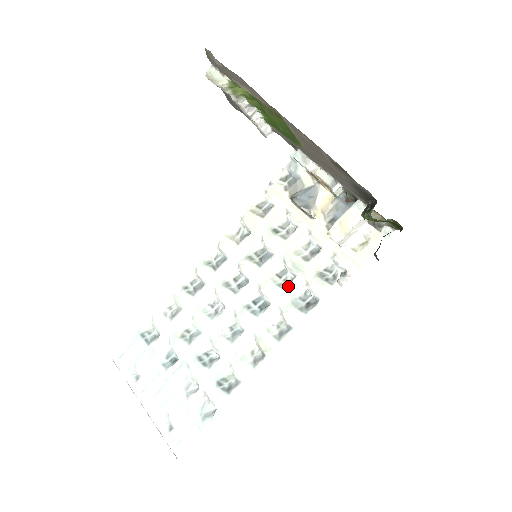
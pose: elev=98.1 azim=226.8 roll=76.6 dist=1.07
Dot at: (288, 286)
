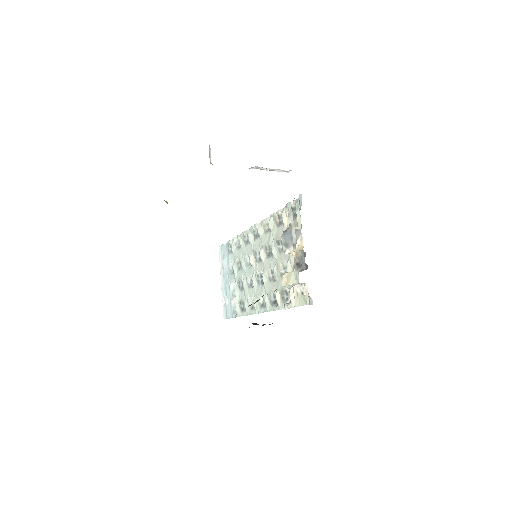
Dot at: (272, 282)
